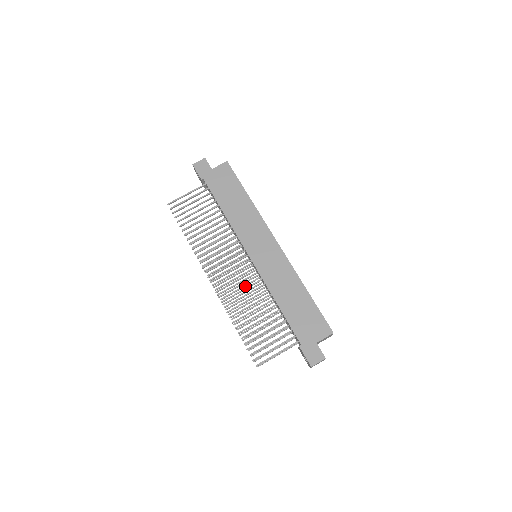
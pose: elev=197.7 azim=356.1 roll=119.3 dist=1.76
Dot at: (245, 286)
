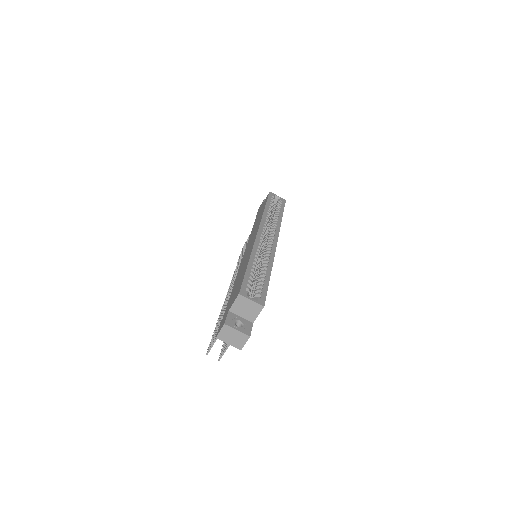
Dot at: occluded
